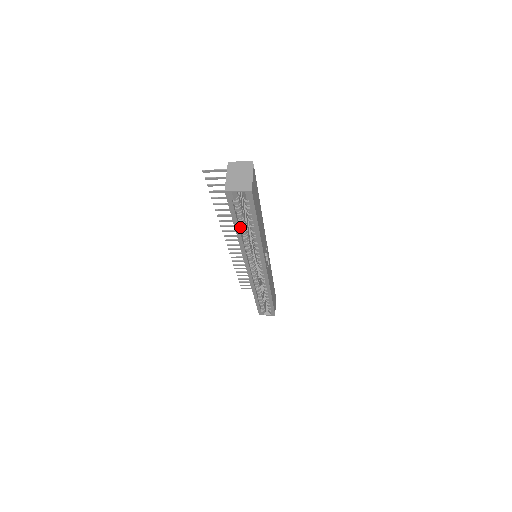
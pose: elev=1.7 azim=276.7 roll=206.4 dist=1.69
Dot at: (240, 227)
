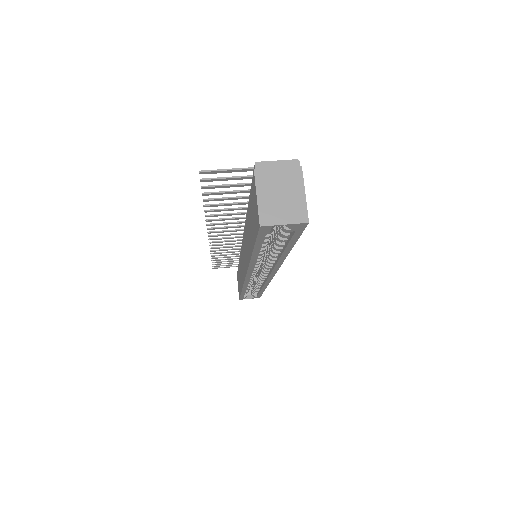
Dot at: occluded
